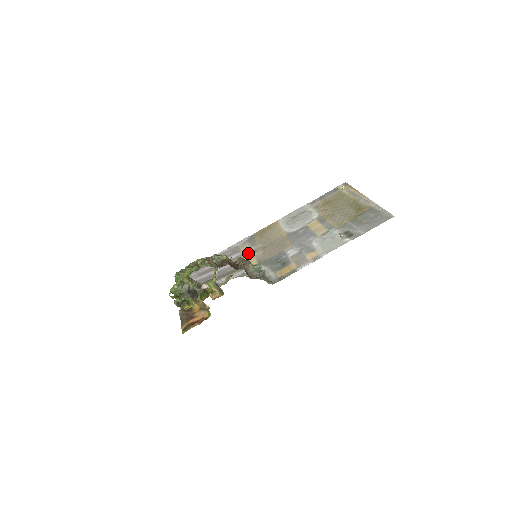
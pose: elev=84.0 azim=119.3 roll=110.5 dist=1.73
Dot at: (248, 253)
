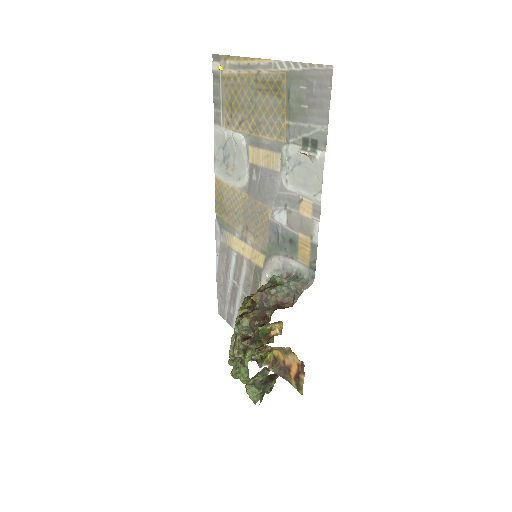
Dot at: (241, 247)
